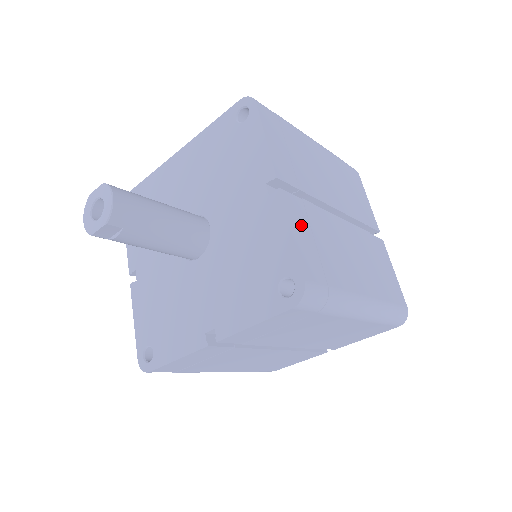
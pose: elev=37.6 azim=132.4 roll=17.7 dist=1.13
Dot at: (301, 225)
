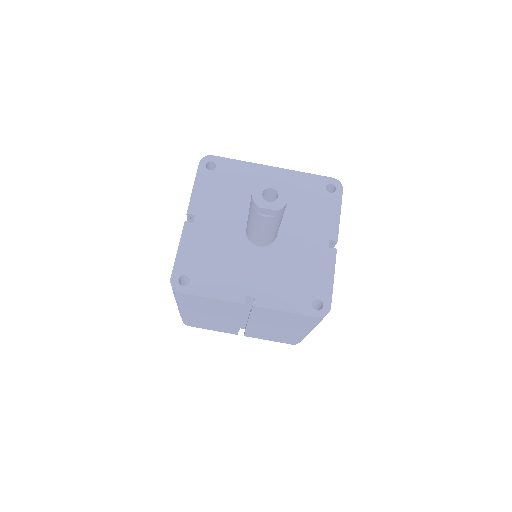
Dot at: occluded
